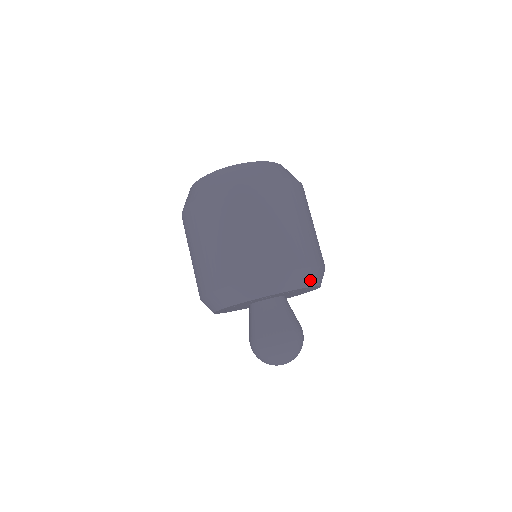
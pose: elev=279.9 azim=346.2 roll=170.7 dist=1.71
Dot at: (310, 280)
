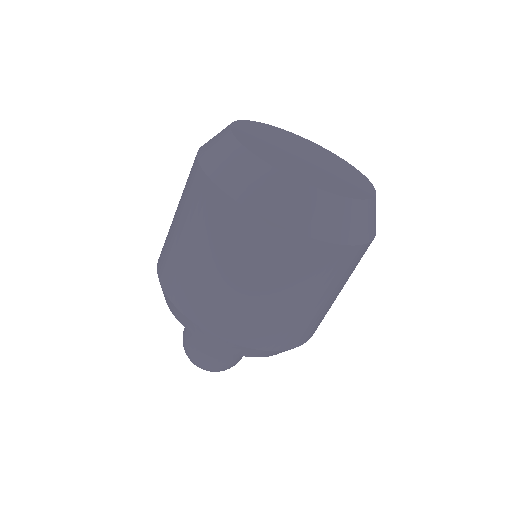
Dot at: occluded
